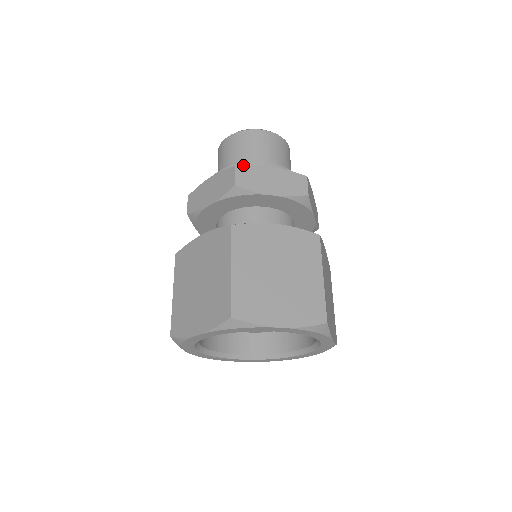
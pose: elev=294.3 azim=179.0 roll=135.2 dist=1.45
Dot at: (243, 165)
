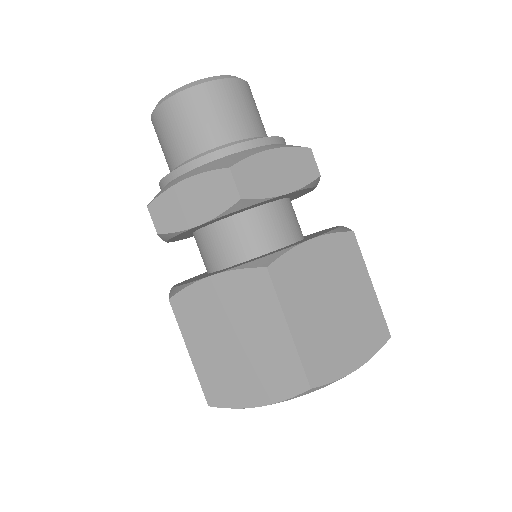
Dot at: (154, 199)
